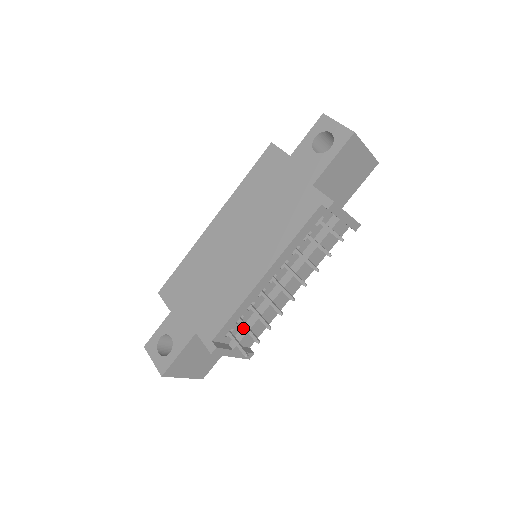
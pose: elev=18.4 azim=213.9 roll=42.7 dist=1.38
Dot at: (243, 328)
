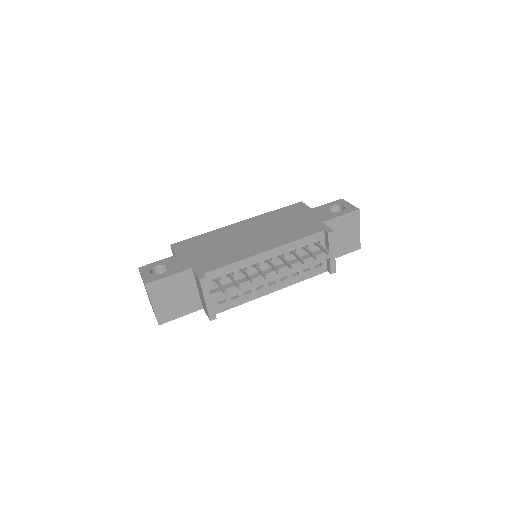
Dot at: (226, 285)
